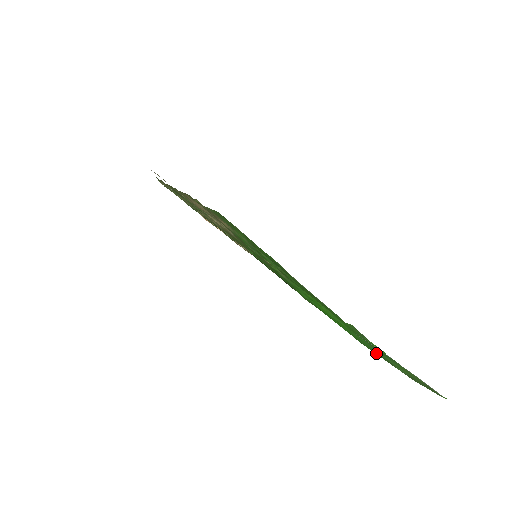
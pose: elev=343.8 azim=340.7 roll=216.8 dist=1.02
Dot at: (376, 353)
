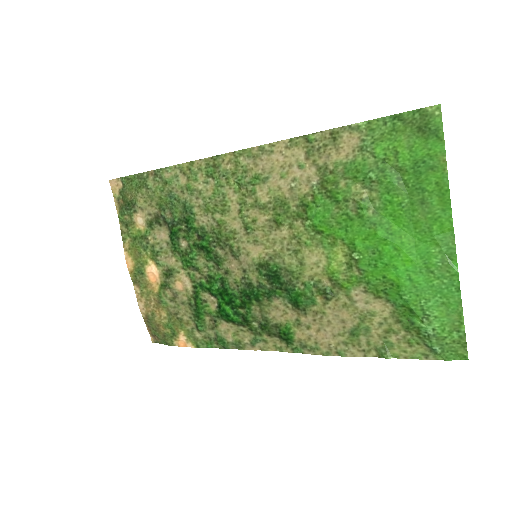
Dot at: (416, 306)
